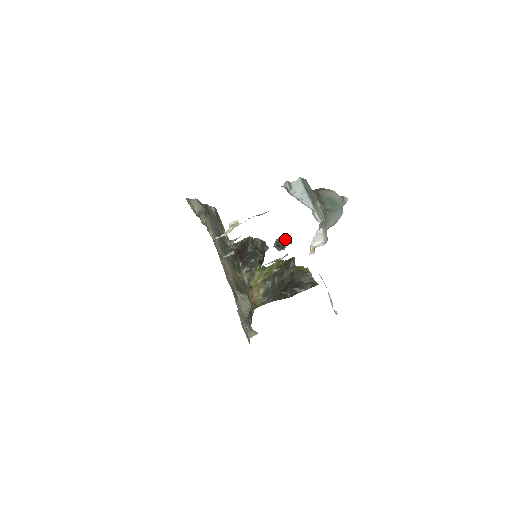
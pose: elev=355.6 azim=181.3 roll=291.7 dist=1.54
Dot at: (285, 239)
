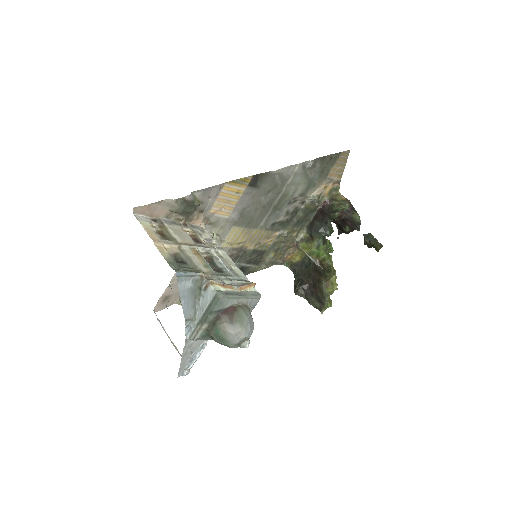
Dot at: (375, 242)
